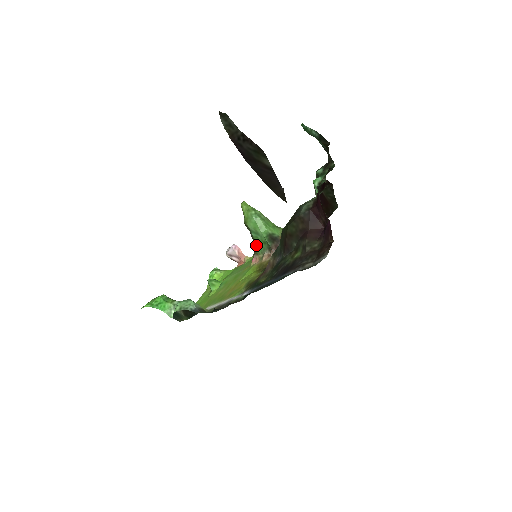
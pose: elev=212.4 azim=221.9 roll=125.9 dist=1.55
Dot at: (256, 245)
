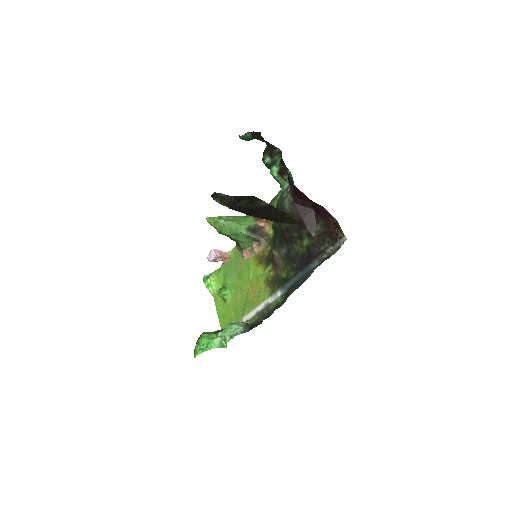
Dot at: (239, 243)
